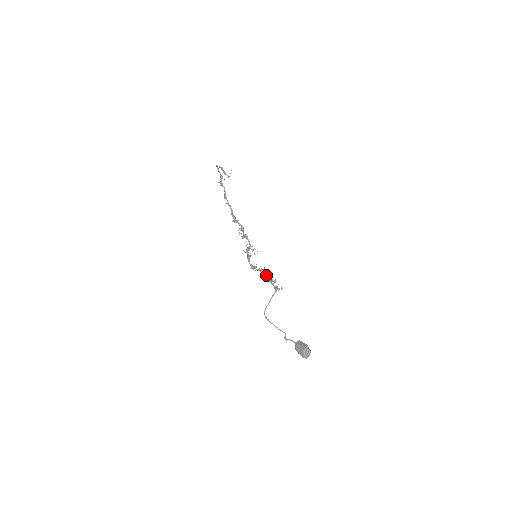
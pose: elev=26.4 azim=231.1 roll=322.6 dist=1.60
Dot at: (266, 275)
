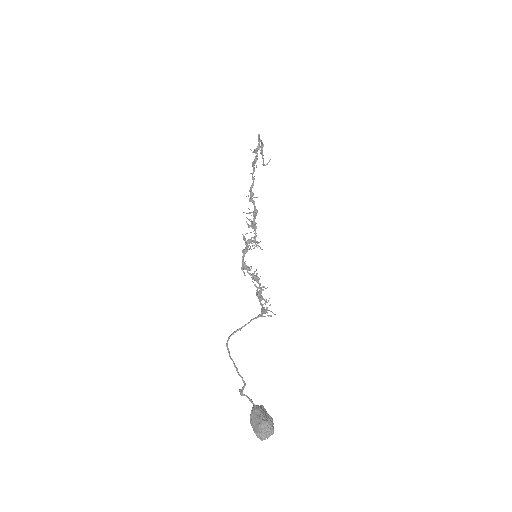
Dot at: occluded
